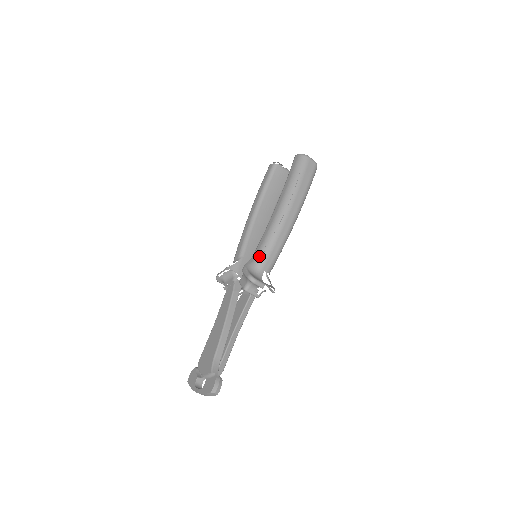
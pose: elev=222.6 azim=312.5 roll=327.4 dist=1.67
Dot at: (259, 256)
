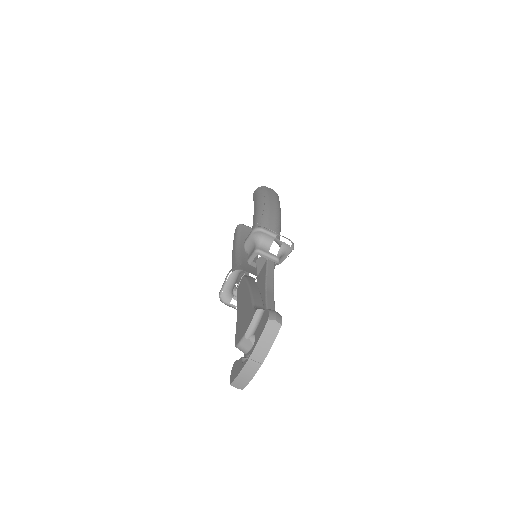
Dot at: occluded
